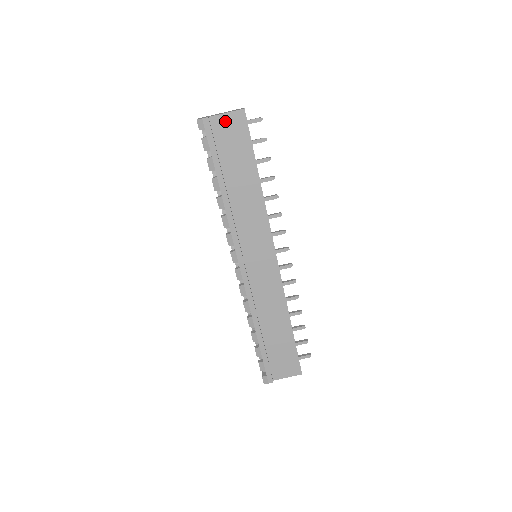
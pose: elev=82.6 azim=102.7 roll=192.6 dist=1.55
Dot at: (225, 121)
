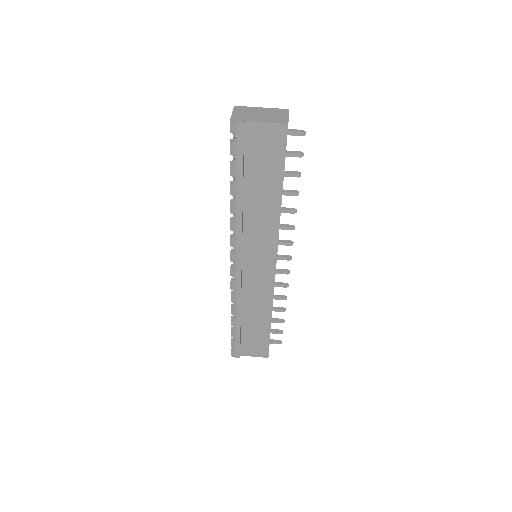
Dot at: (262, 130)
